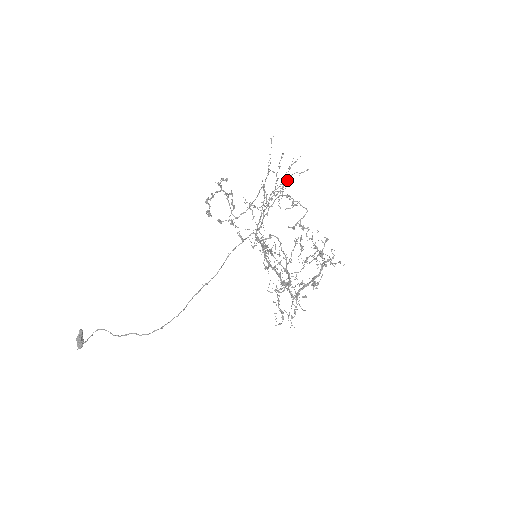
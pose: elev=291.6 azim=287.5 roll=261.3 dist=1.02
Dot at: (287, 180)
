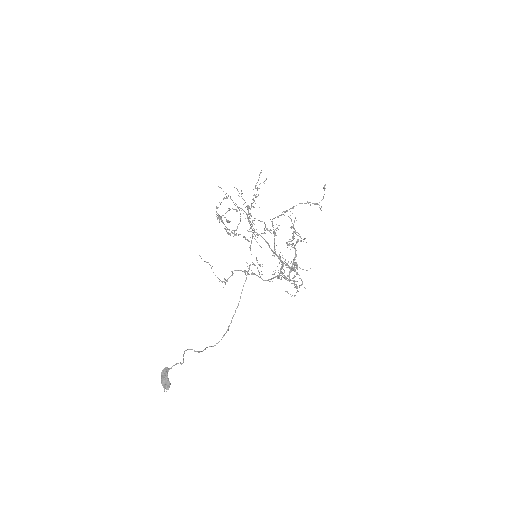
Dot at: (257, 190)
